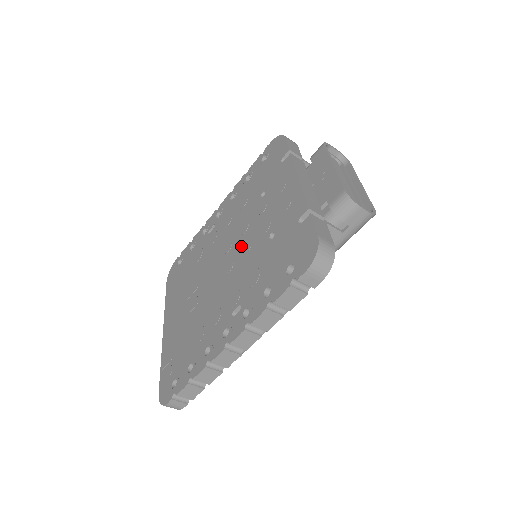
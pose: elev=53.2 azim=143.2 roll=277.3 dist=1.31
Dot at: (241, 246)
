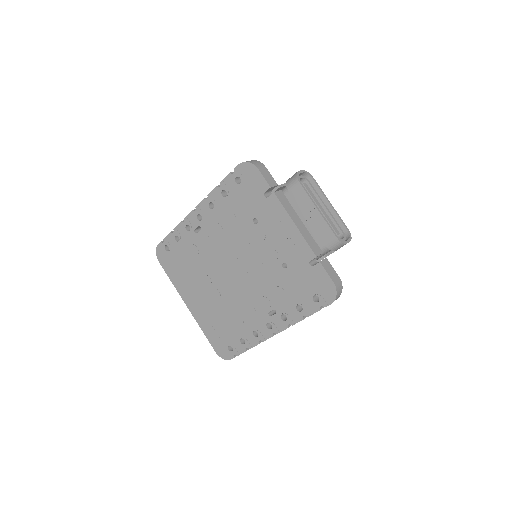
Dot at: (251, 262)
